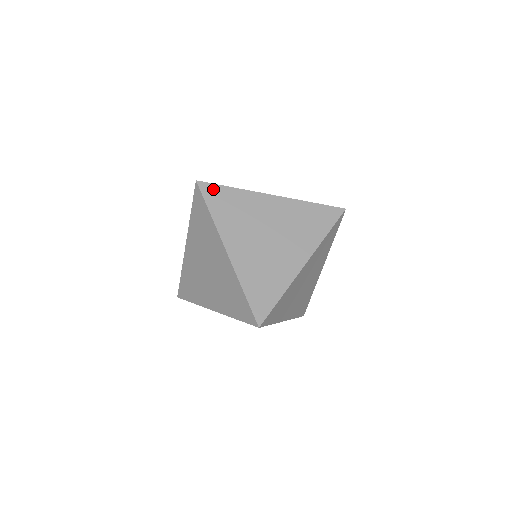
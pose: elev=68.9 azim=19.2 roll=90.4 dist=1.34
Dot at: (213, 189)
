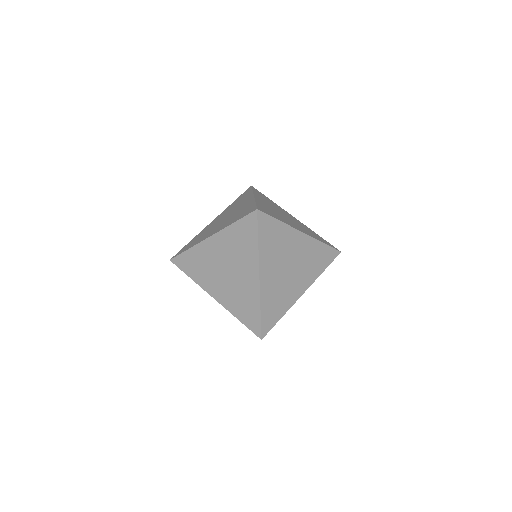
Dot at: (180, 259)
